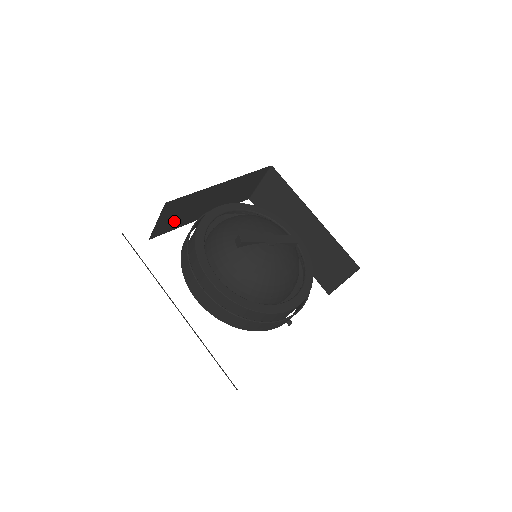
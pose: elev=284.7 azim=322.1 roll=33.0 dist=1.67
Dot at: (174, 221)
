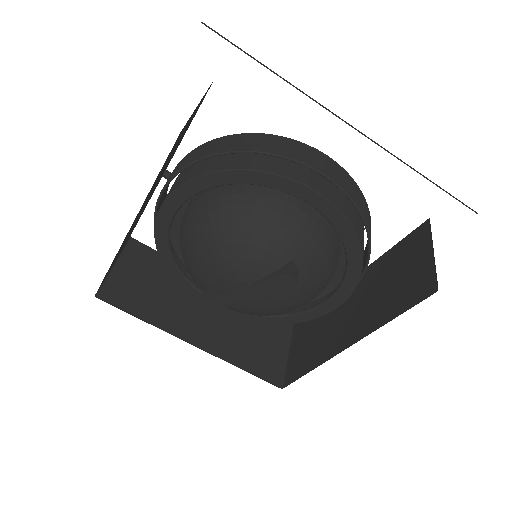
Dot at: occluded
